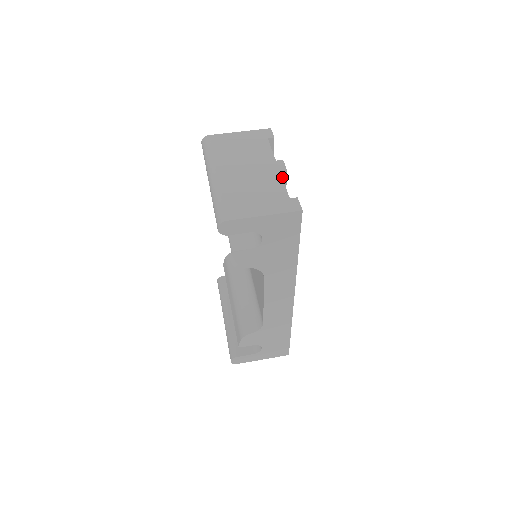
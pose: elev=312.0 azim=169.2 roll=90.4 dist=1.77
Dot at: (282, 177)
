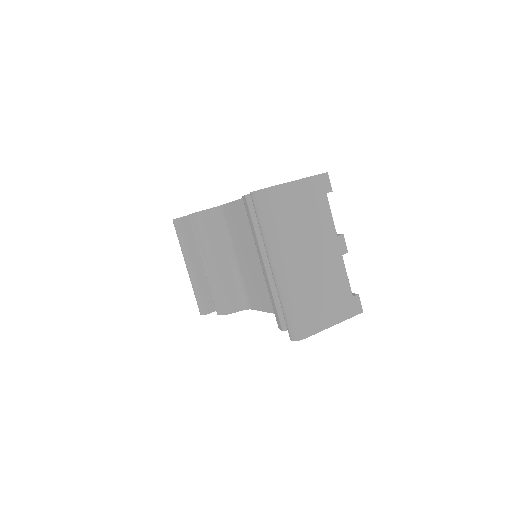
Dot at: occluded
